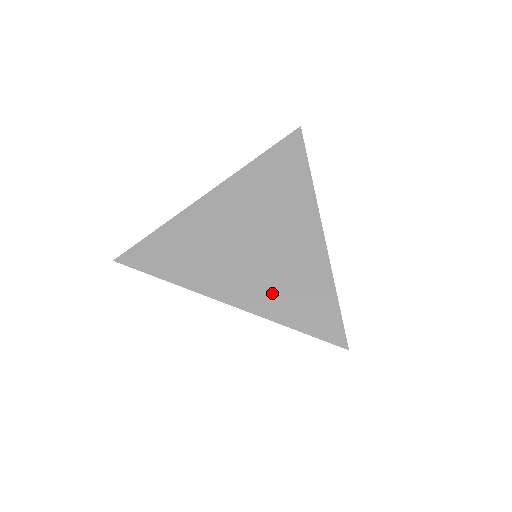
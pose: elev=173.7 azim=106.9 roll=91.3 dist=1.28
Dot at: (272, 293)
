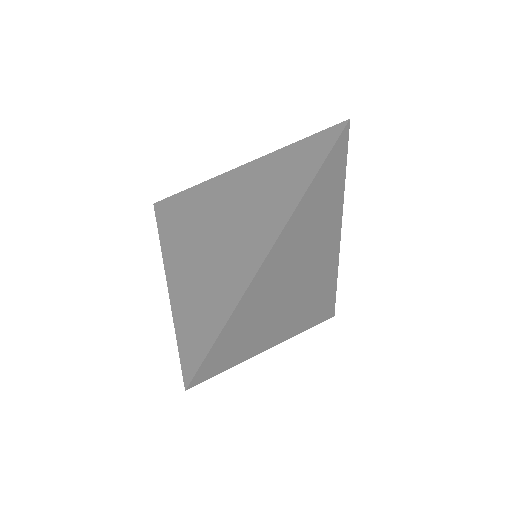
Dot at: (191, 290)
